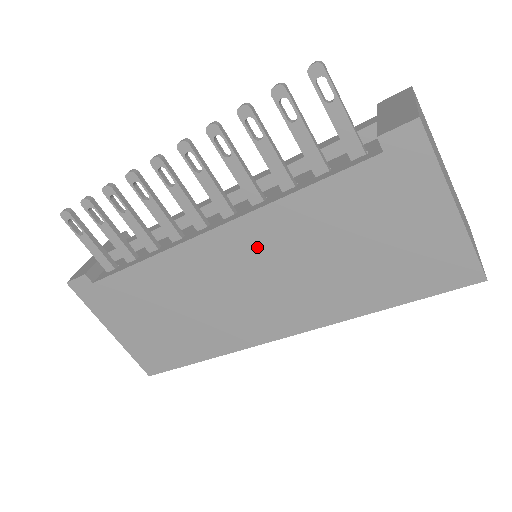
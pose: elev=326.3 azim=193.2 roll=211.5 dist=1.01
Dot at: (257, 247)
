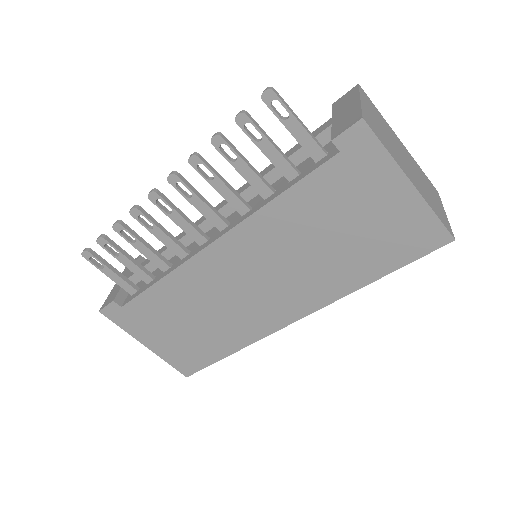
Dot at: (253, 250)
